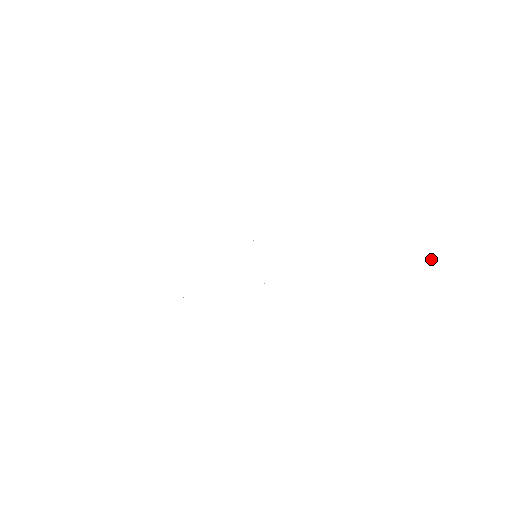
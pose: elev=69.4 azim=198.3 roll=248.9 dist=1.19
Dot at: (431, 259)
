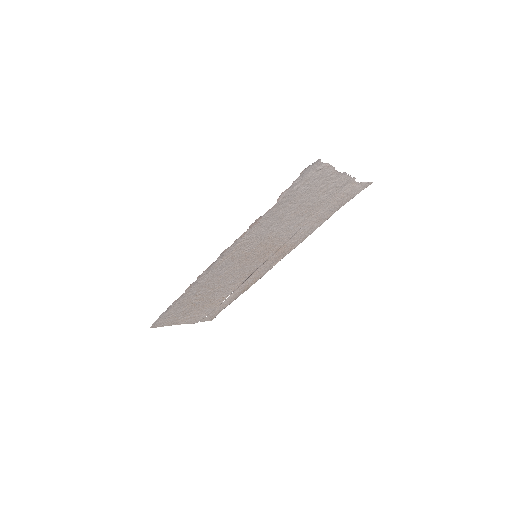
Dot at: (320, 159)
